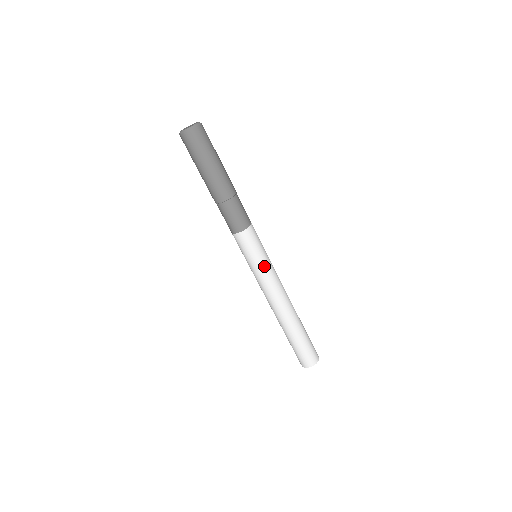
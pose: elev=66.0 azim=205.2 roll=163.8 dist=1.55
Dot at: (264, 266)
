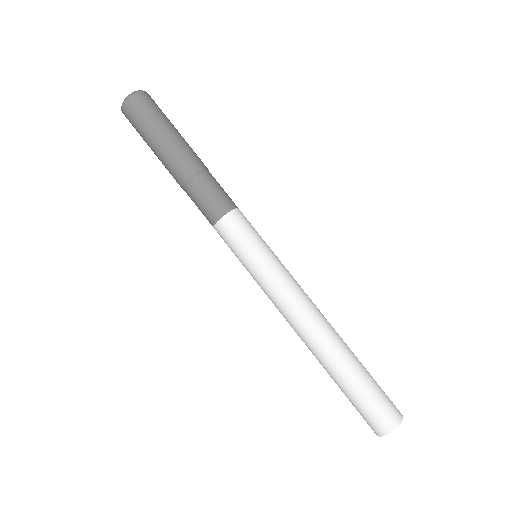
Dot at: (269, 263)
